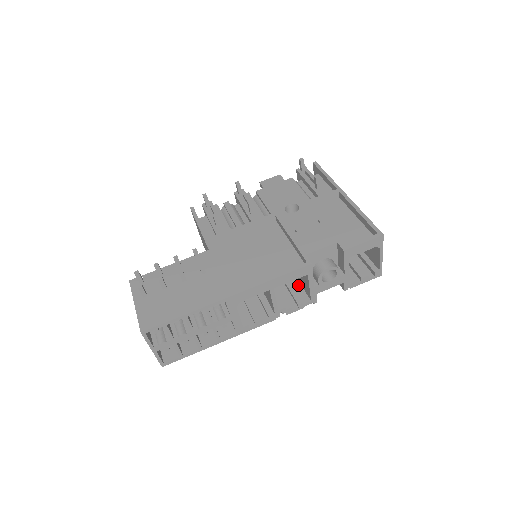
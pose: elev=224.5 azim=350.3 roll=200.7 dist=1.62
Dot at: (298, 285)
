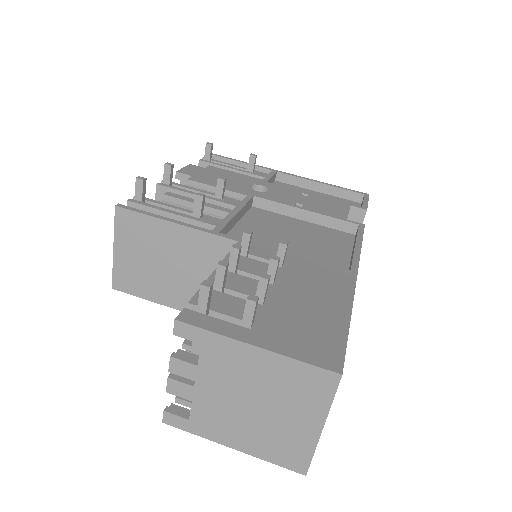
Dot at: occluded
